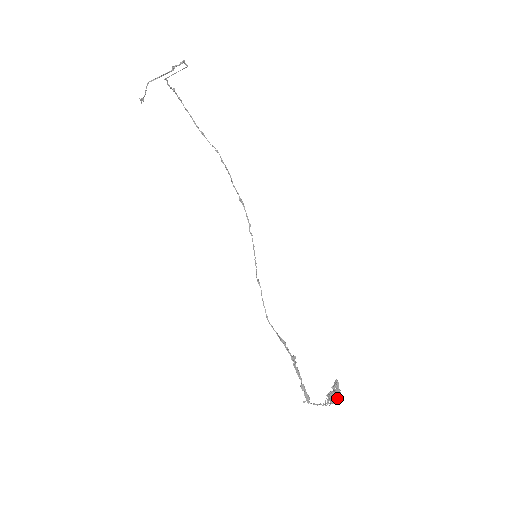
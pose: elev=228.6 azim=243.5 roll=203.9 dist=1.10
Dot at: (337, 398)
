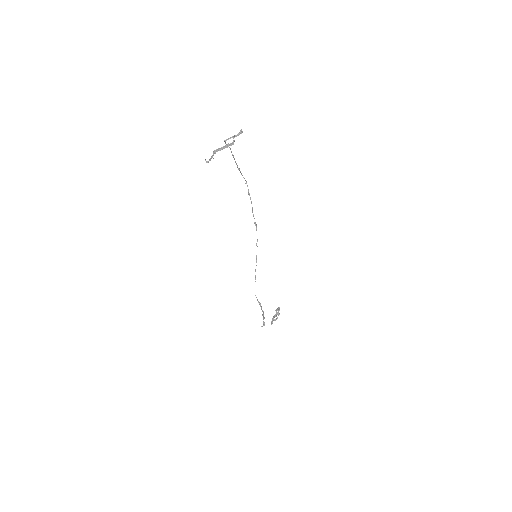
Dot at: (277, 317)
